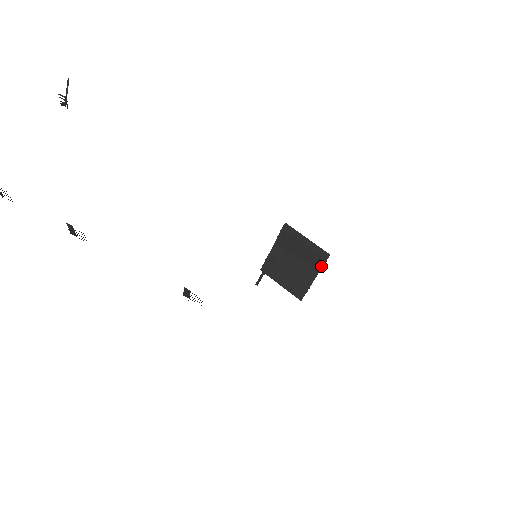
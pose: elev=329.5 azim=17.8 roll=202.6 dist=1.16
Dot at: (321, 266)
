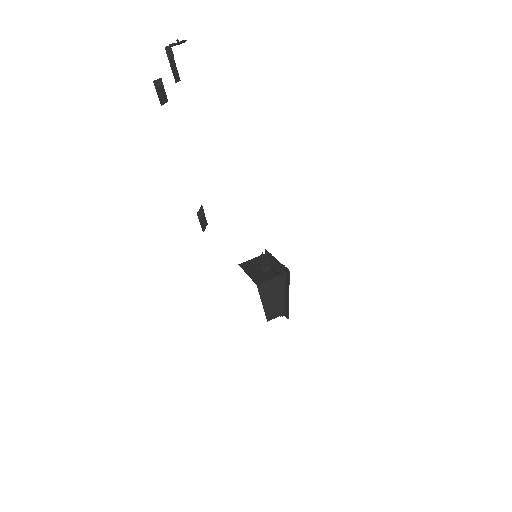
Dot at: occluded
